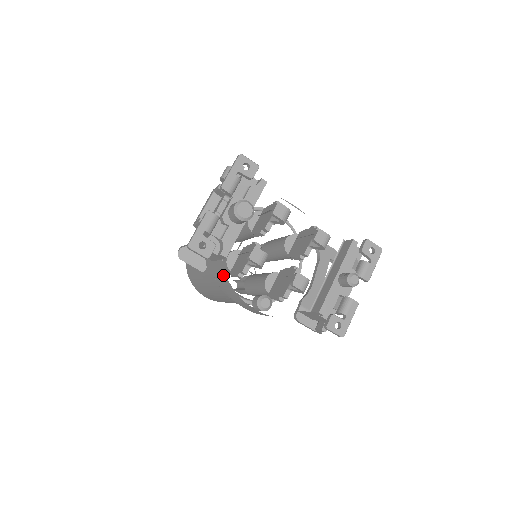
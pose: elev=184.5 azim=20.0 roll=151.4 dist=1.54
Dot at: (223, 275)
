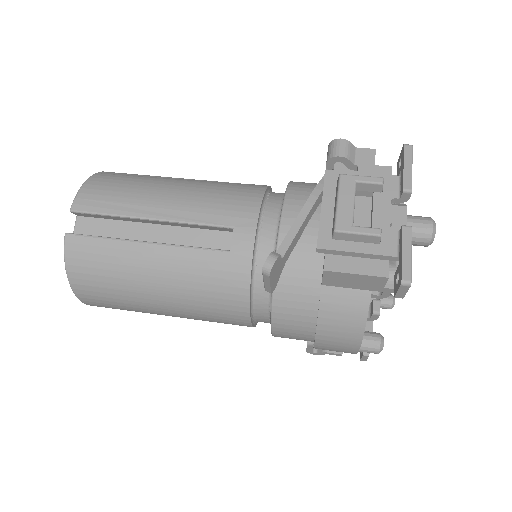
Dot at: (354, 310)
